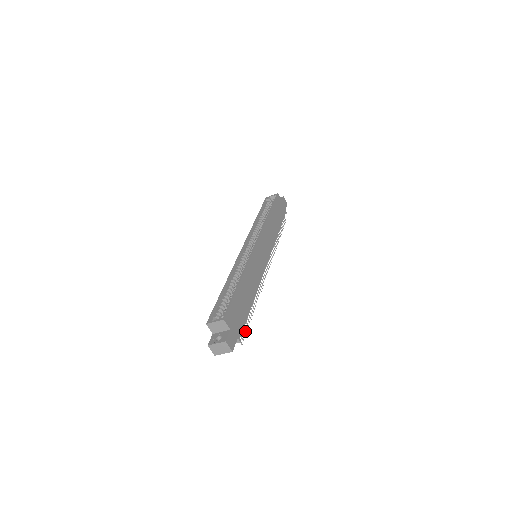
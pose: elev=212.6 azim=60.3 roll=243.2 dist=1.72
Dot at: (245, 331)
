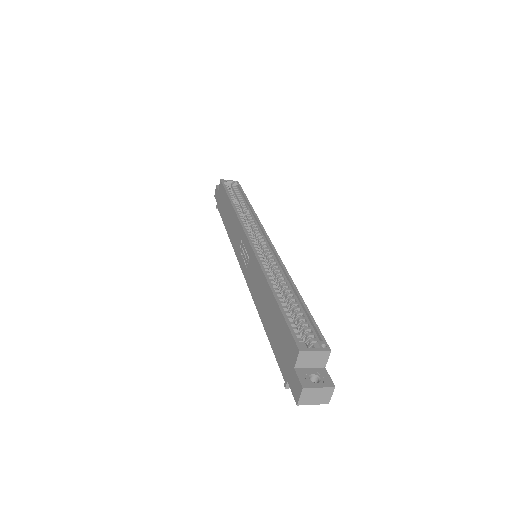
Dot at: occluded
